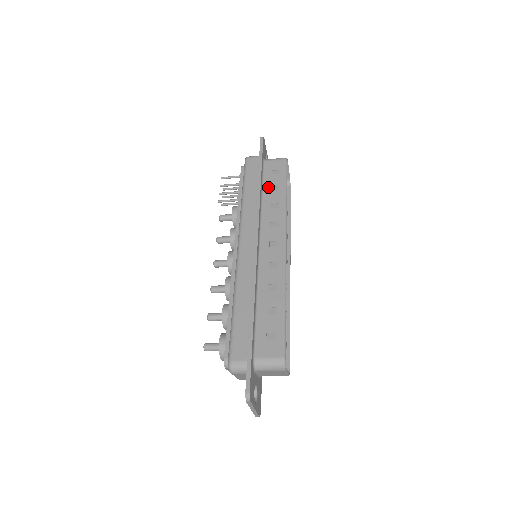
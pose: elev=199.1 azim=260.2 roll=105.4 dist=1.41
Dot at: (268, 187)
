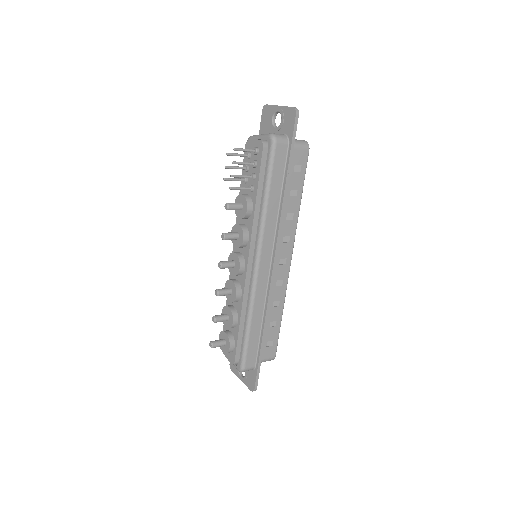
Dot at: (288, 190)
